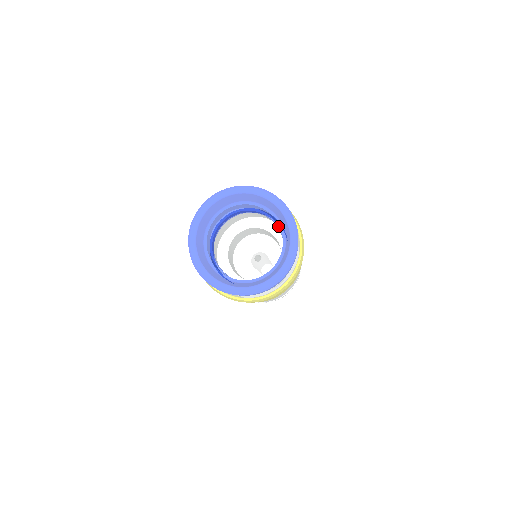
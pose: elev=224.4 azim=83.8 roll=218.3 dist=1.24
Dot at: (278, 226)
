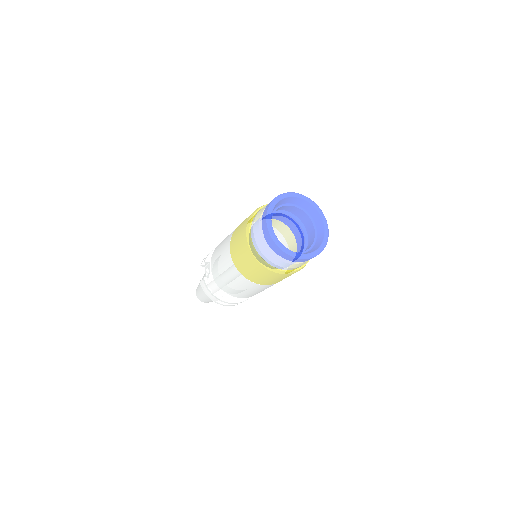
Dot at: (302, 228)
